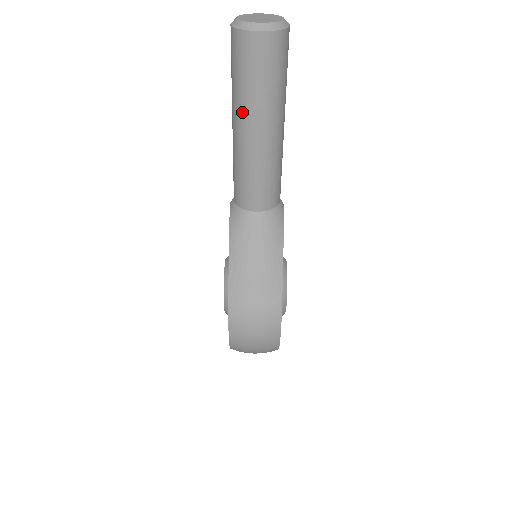
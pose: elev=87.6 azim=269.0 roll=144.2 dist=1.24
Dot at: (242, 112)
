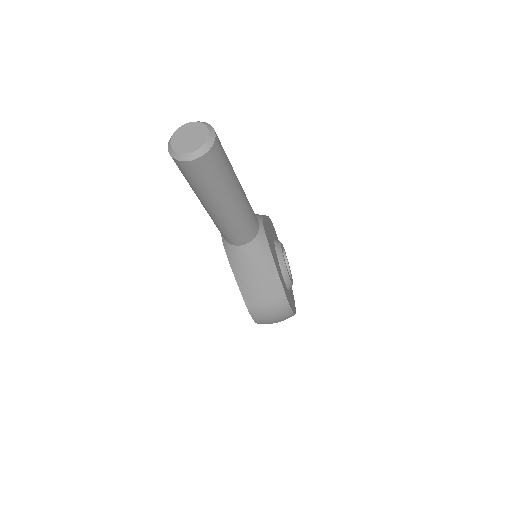
Dot at: (204, 200)
